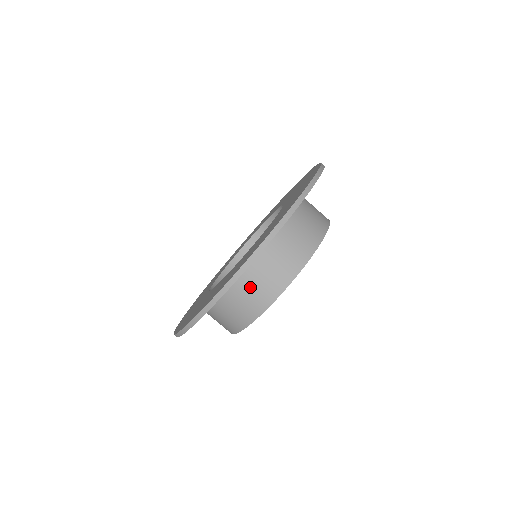
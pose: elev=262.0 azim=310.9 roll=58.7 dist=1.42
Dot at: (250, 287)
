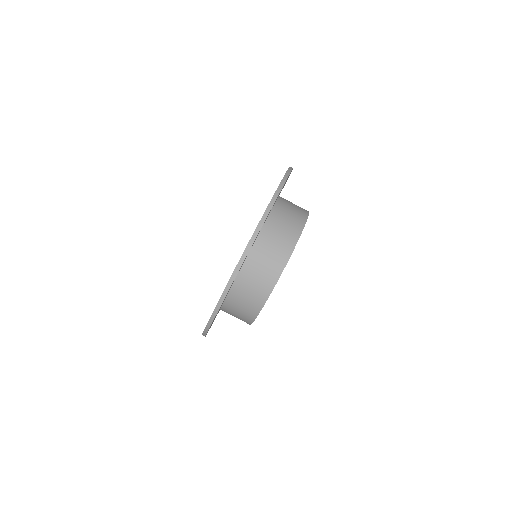
Dot at: (274, 238)
